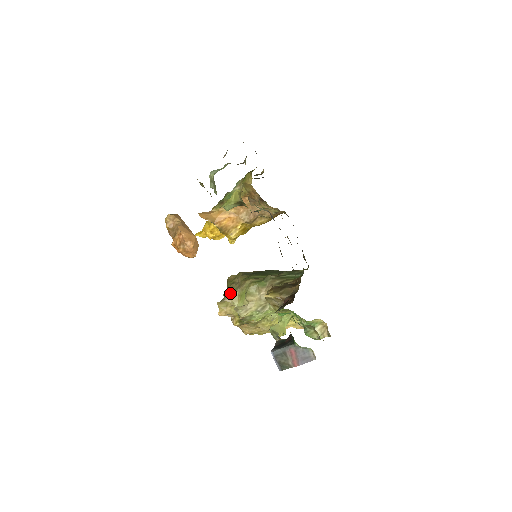
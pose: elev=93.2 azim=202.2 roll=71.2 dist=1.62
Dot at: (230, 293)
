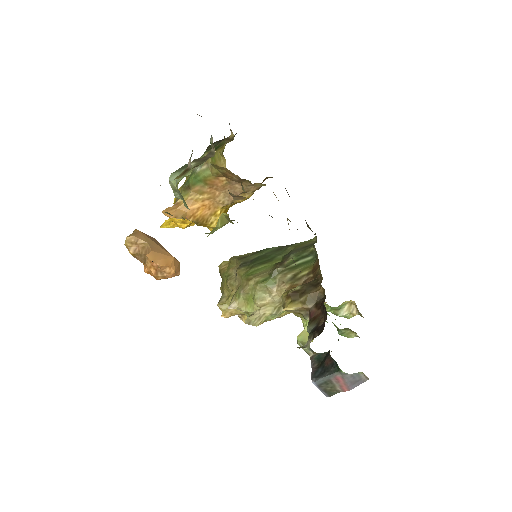
Dot at: (231, 294)
